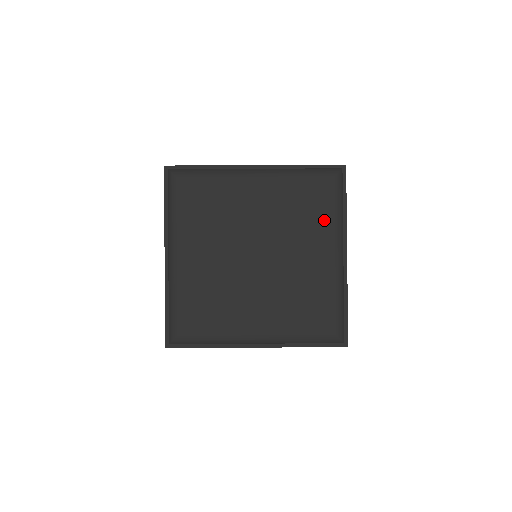
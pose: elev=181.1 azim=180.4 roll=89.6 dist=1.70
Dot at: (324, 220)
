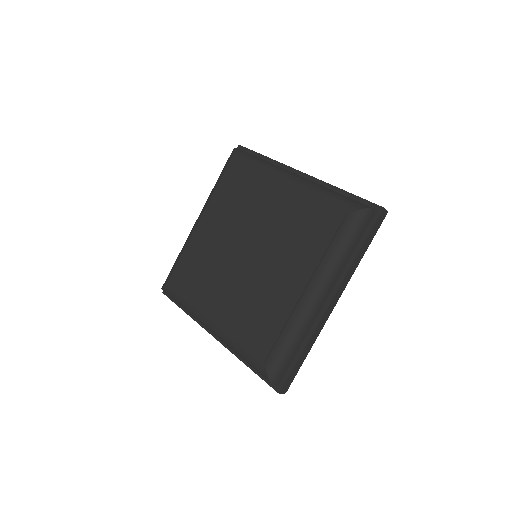
Dot at: (255, 178)
